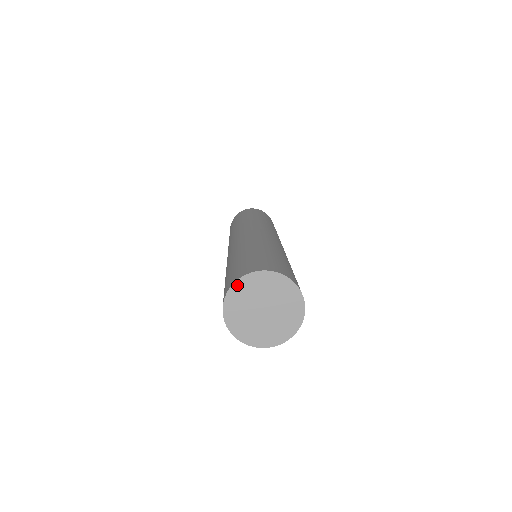
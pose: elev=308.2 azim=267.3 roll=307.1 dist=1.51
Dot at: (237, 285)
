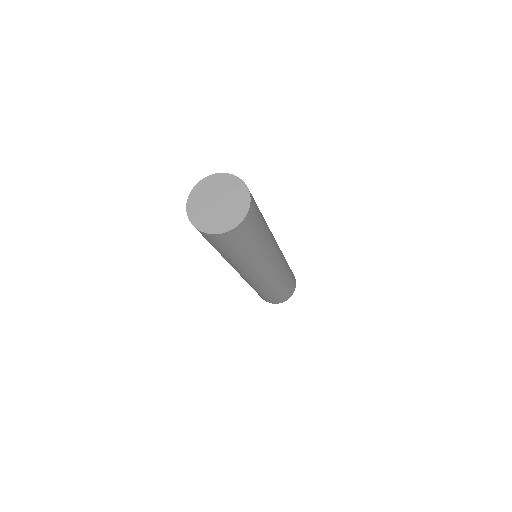
Dot at: (221, 175)
